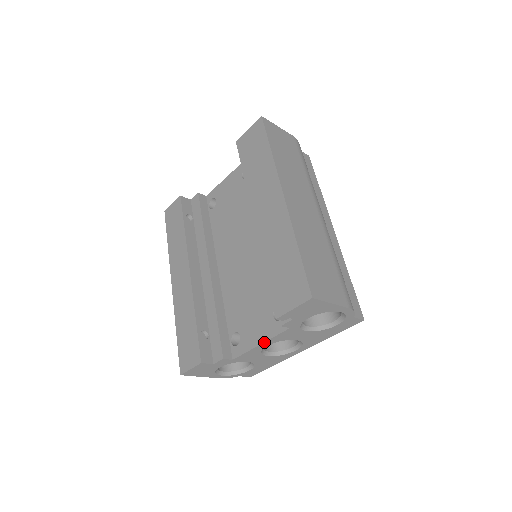
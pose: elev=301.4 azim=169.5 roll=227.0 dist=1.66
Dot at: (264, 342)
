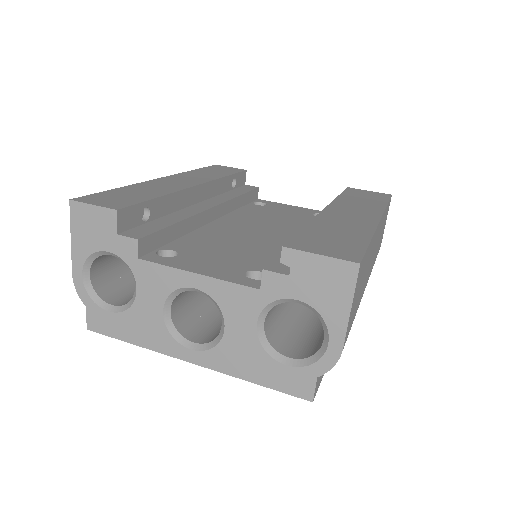
Dot at: (206, 275)
